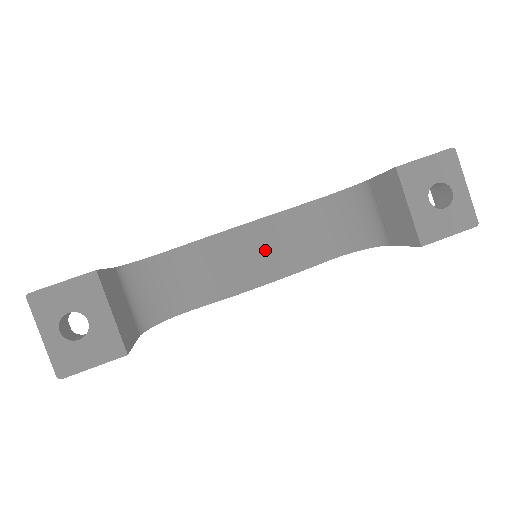
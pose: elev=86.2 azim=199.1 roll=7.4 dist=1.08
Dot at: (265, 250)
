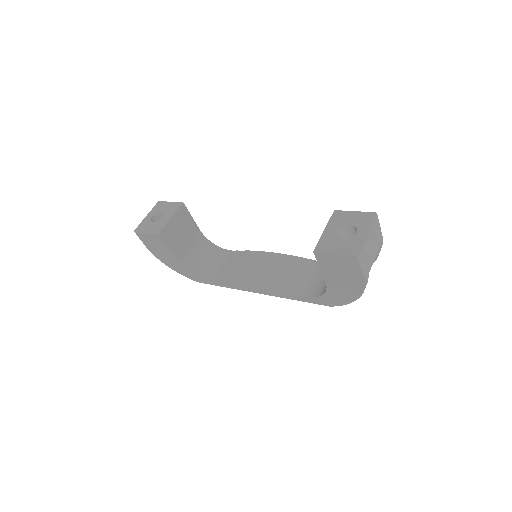
Dot at: (271, 269)
